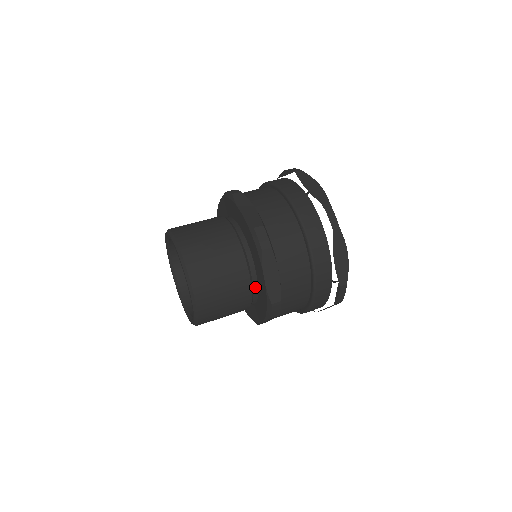
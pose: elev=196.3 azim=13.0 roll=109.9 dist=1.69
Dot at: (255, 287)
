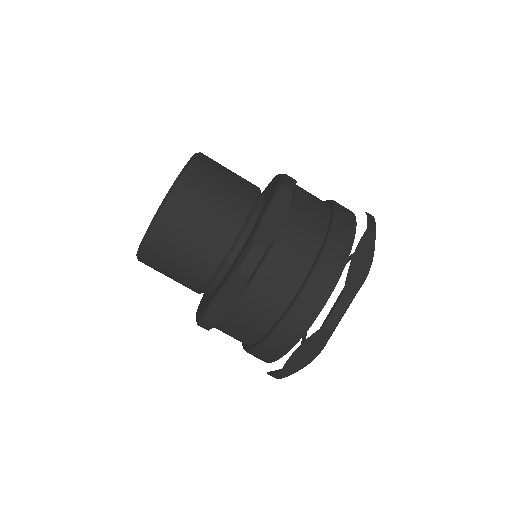
Dot at: (243, 238)
